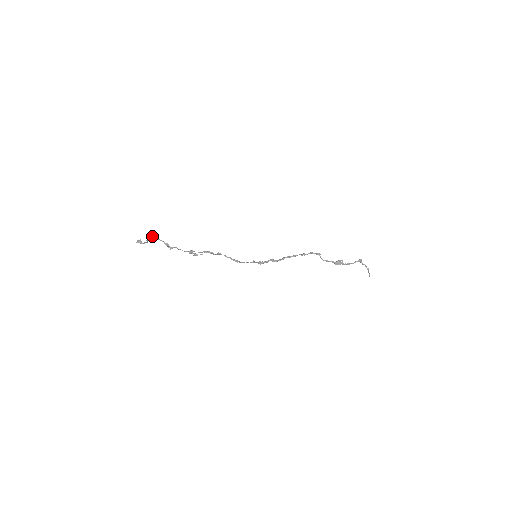
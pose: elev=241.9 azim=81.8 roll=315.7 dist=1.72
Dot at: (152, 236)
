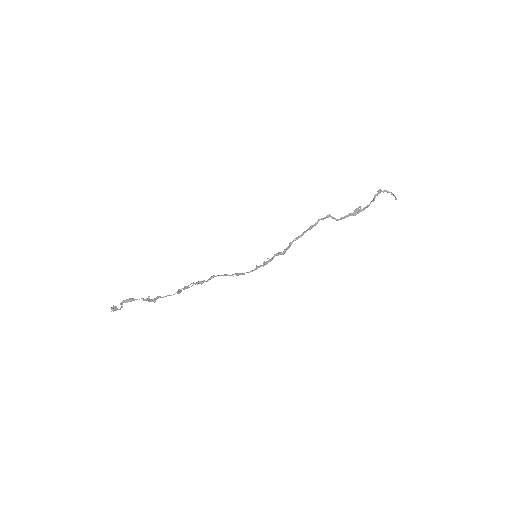
Dot at: (124, 300)
